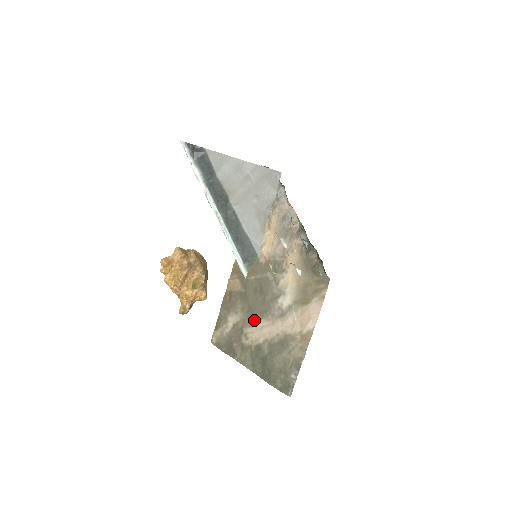
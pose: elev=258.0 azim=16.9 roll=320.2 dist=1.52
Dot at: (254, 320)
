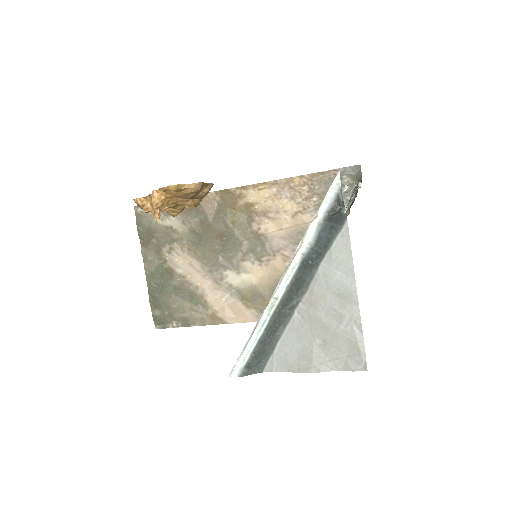
Dot at: (192, 251)
